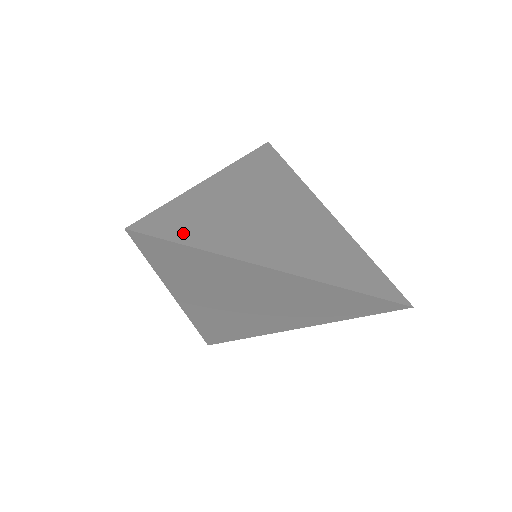
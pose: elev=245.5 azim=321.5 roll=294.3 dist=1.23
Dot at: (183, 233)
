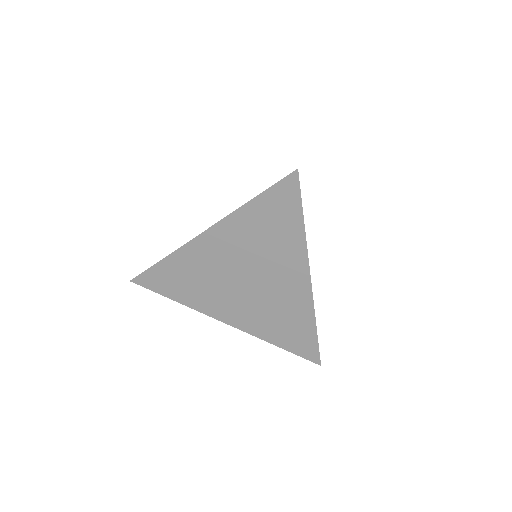
Dot at: (164, 288)
